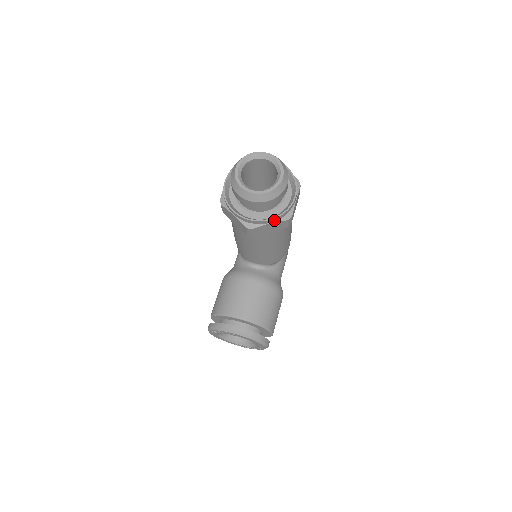
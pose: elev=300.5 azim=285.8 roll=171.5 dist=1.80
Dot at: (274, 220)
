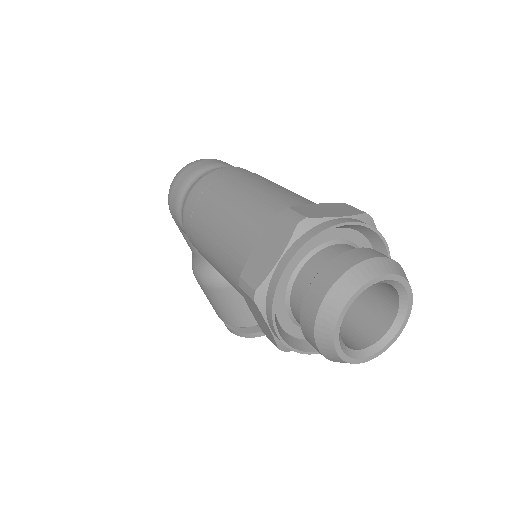
Dot at: occluded
